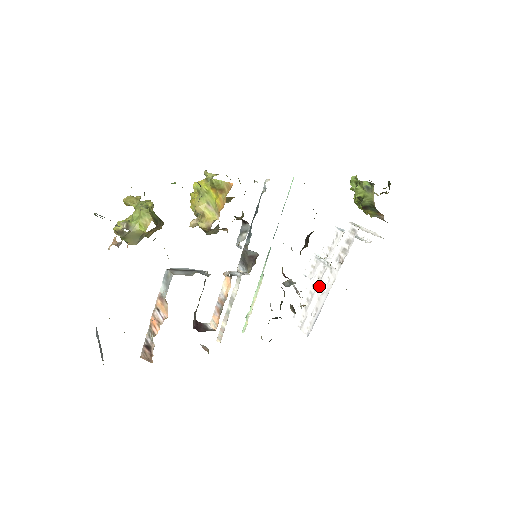
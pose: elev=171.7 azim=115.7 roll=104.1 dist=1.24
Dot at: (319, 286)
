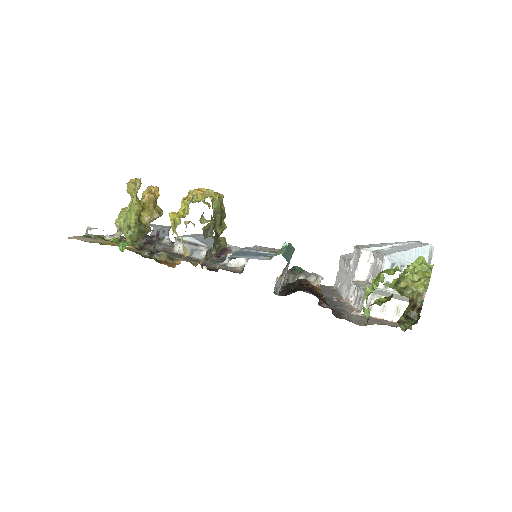
Dot at: (346, 278)
